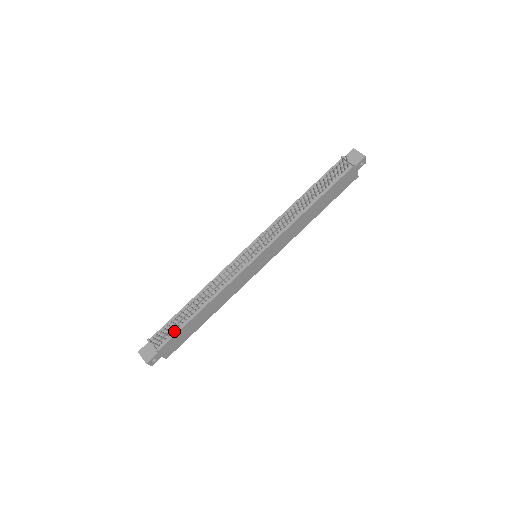
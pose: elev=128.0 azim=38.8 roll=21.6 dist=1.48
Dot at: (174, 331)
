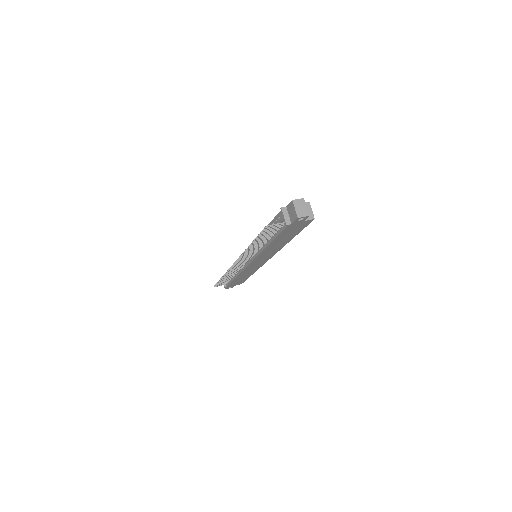
Dot at: (229, 281)
